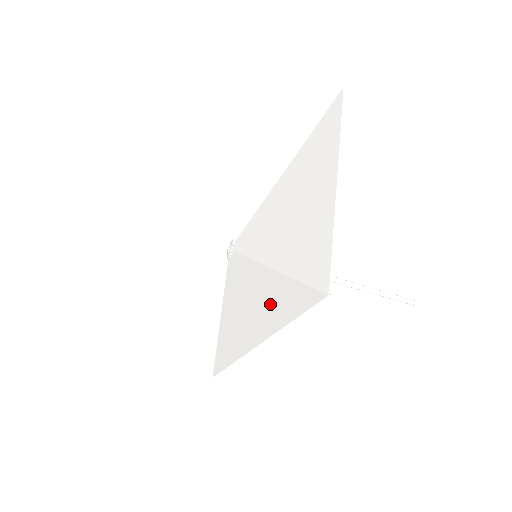
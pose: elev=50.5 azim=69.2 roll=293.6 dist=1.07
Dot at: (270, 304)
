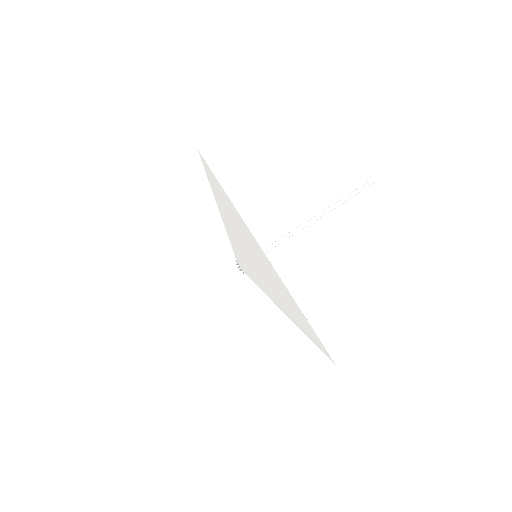
Dot at: (234, 220)
